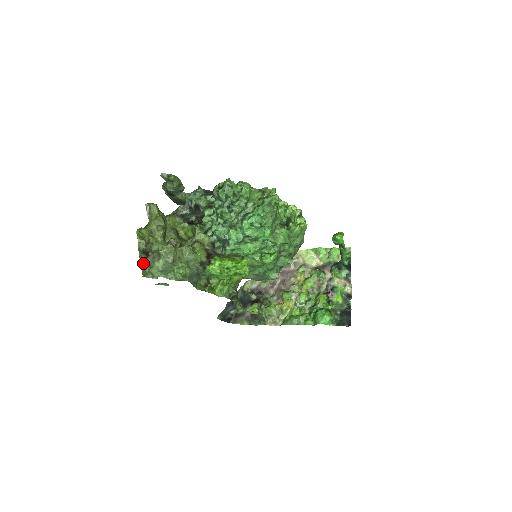
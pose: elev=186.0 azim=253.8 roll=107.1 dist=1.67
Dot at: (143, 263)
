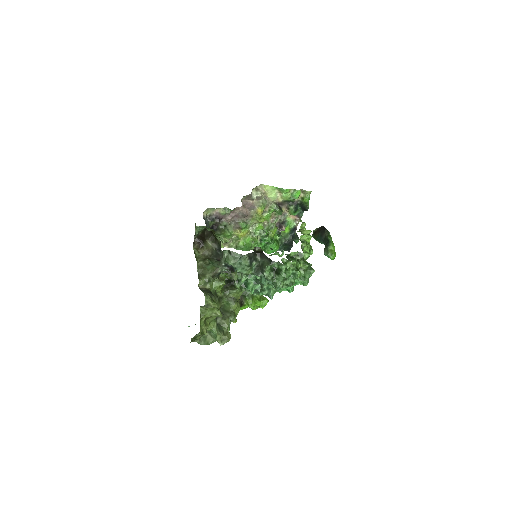
Dot at: (193, 338)
